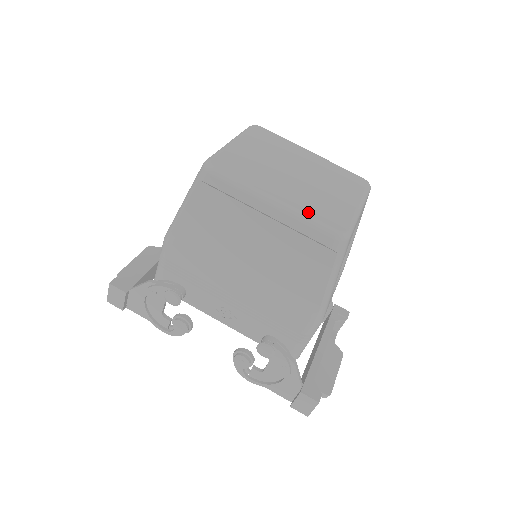
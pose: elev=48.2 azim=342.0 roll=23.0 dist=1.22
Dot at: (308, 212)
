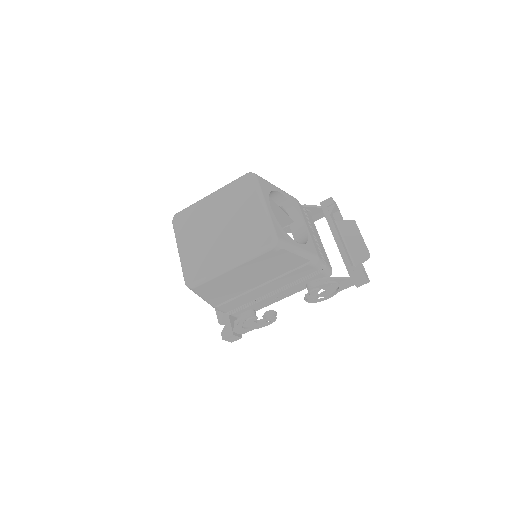
Dot at: (248, 252)
